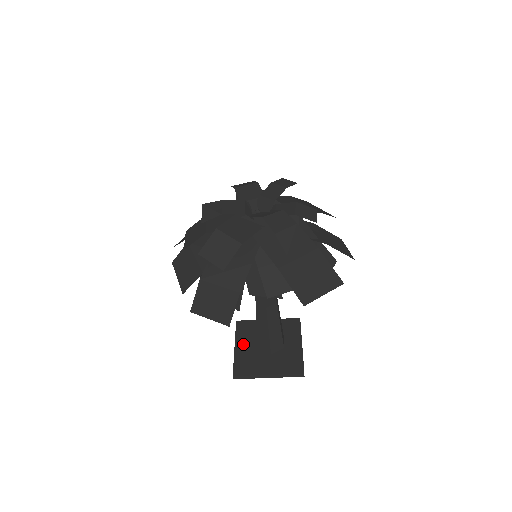
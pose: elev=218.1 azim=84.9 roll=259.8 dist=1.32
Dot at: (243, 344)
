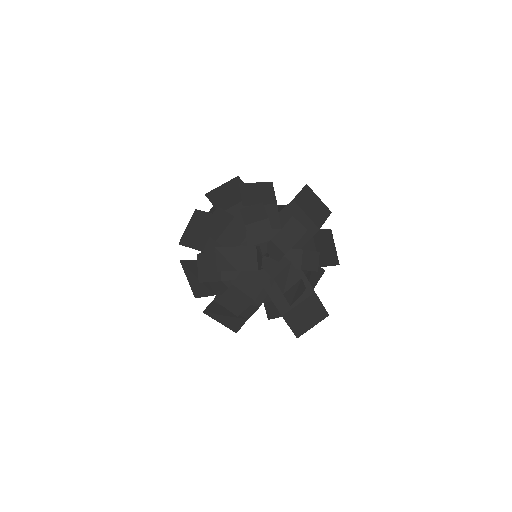
Dot at: occluded
